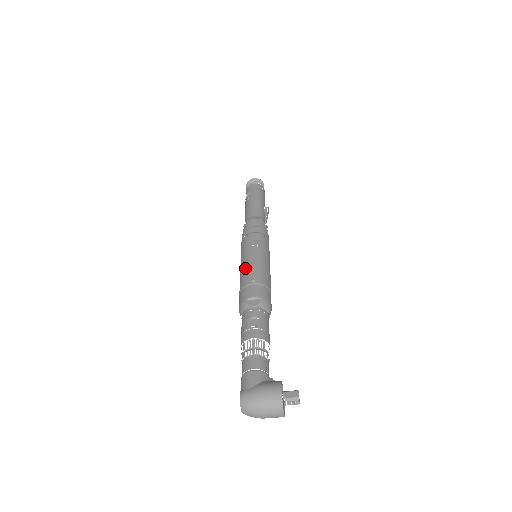
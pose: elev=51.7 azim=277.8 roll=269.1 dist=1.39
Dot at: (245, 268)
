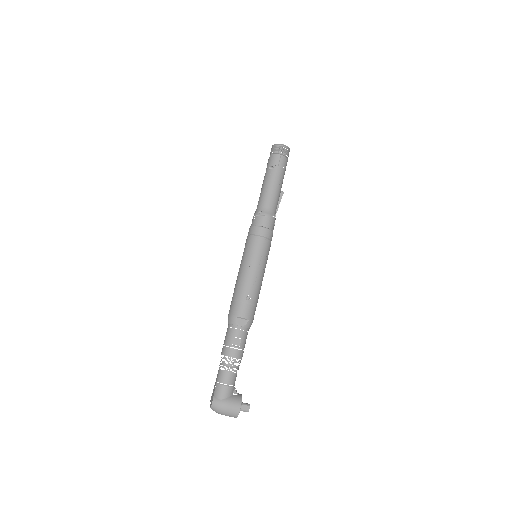
Dot at: (245, 279)
